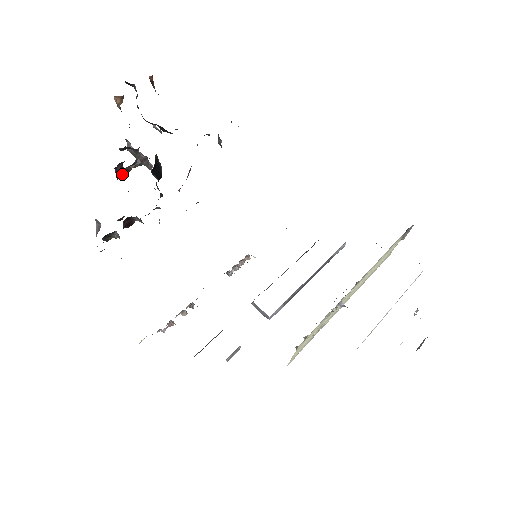
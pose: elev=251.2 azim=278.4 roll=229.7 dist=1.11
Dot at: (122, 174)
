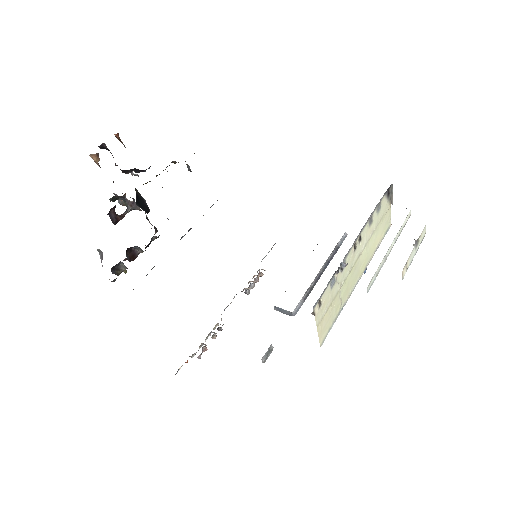
Dot at: (117, 220)
